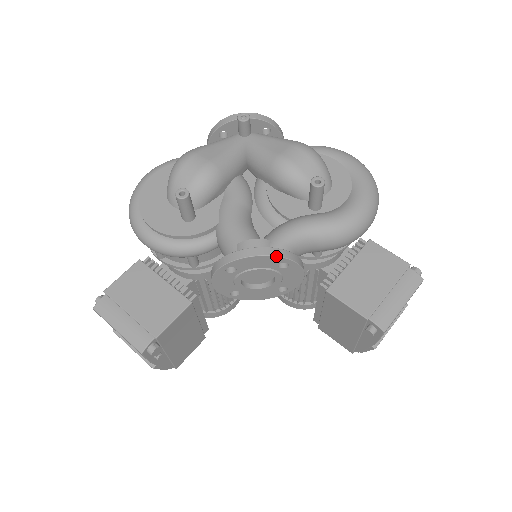
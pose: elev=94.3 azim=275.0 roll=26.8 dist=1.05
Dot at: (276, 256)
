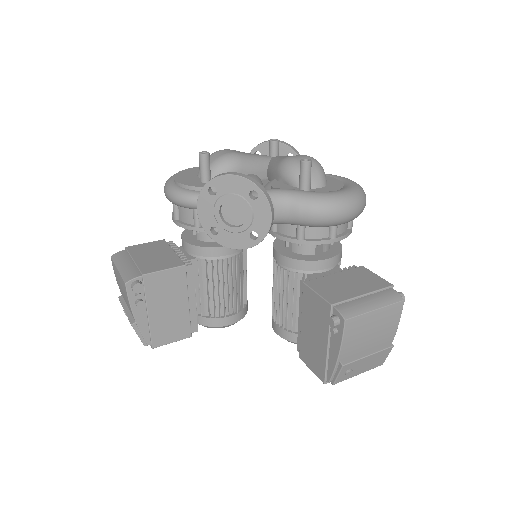
Dot at: (248, 179)
